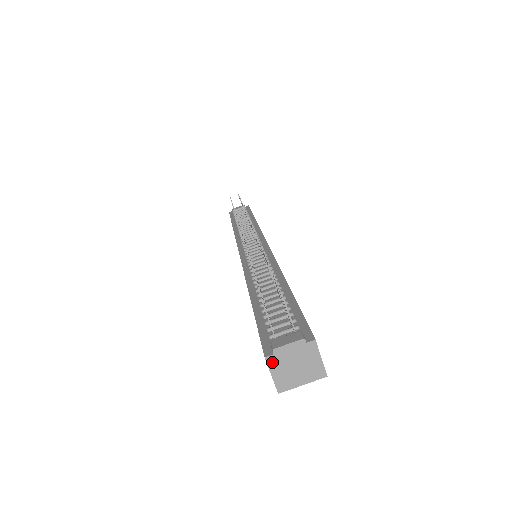
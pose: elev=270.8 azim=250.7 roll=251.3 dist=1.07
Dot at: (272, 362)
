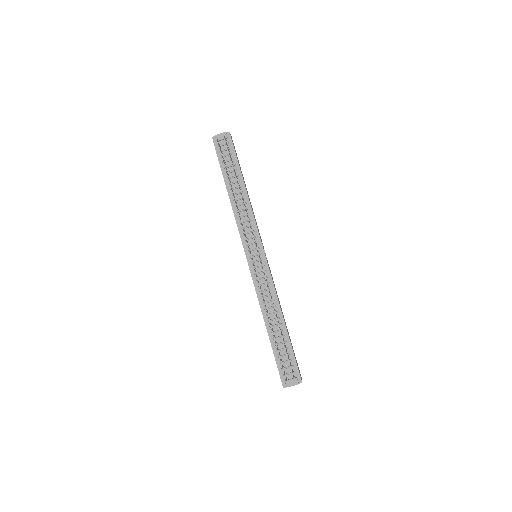
Dot at: (285, 387)
